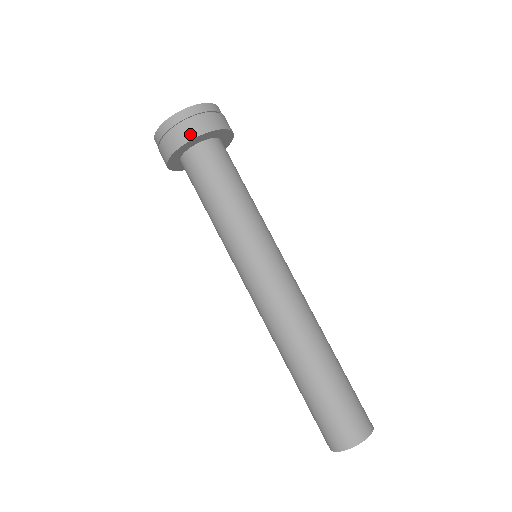
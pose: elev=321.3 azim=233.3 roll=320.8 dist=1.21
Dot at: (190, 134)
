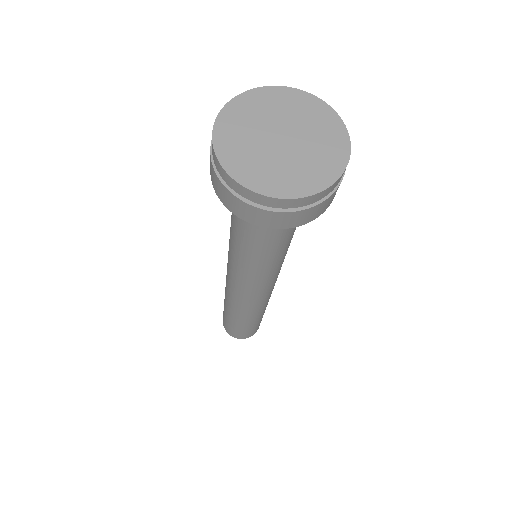
Dot at: (229, 205)
